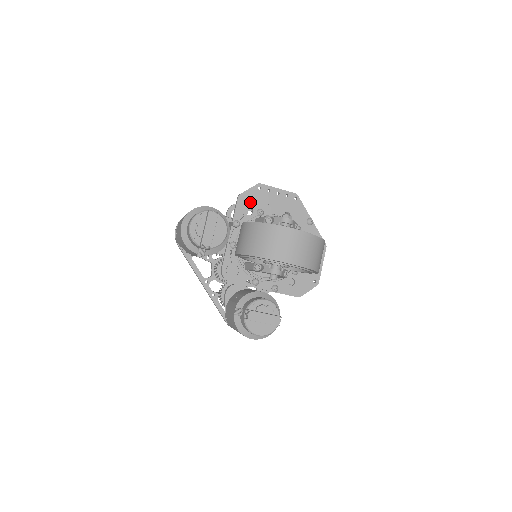
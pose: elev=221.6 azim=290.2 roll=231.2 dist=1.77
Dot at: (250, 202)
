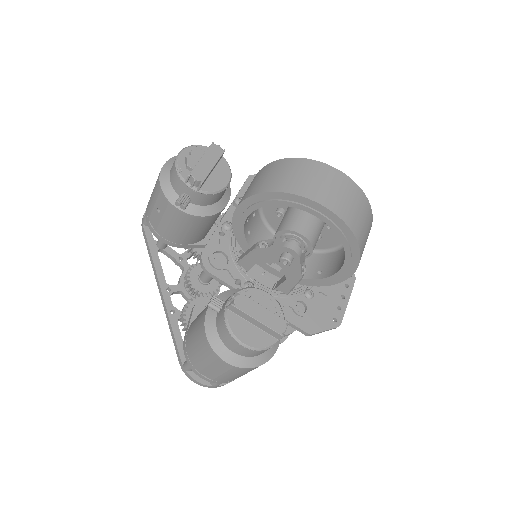
Dot at: occluded
